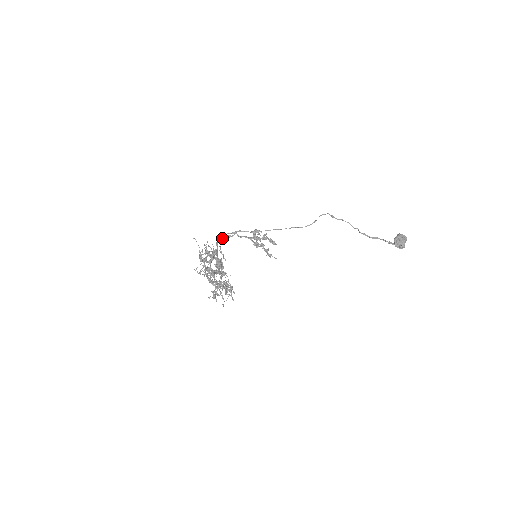
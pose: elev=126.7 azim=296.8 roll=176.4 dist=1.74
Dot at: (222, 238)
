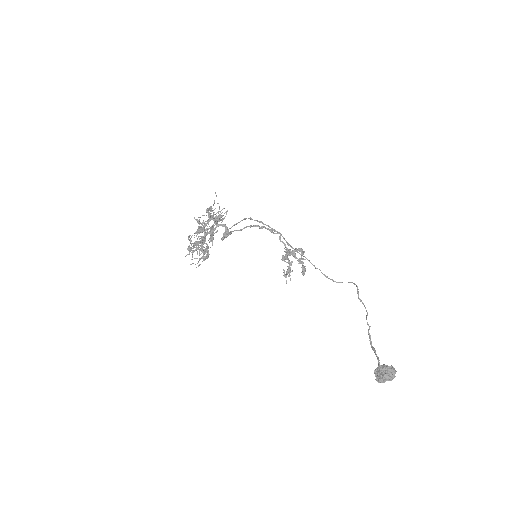
Dot at: (262, 226)
